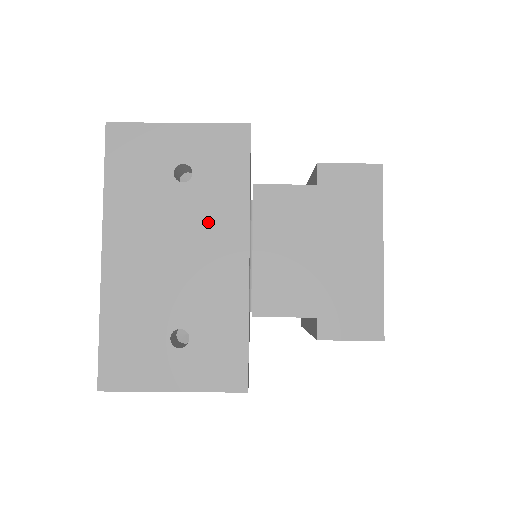
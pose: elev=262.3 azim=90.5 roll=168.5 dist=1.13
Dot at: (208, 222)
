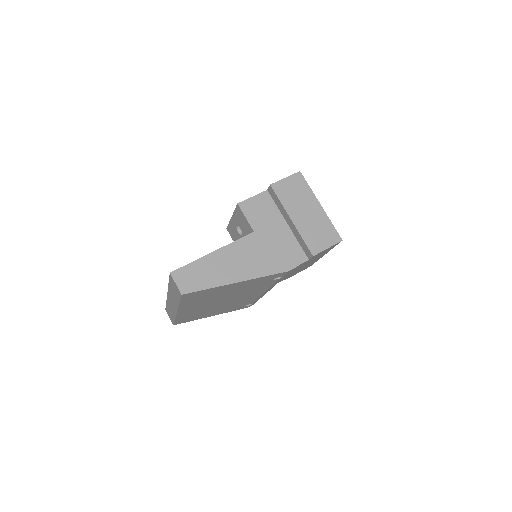
Dot at: occluded
